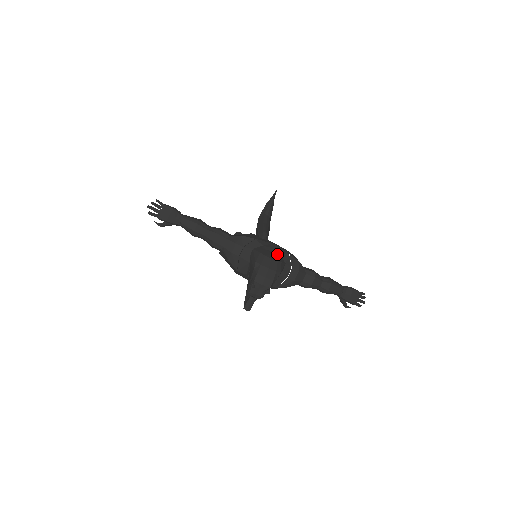
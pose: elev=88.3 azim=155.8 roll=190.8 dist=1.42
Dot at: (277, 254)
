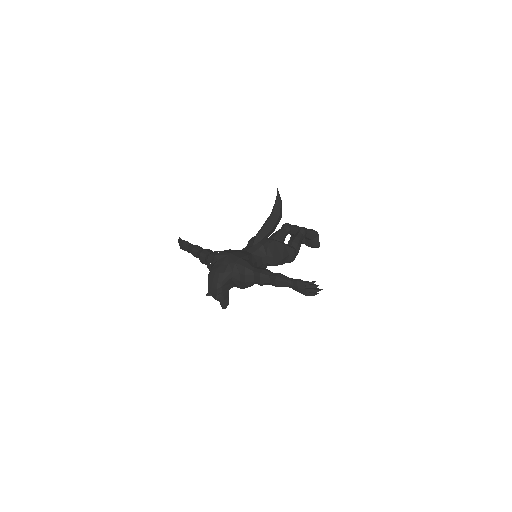
Dot at: (225, 265)
